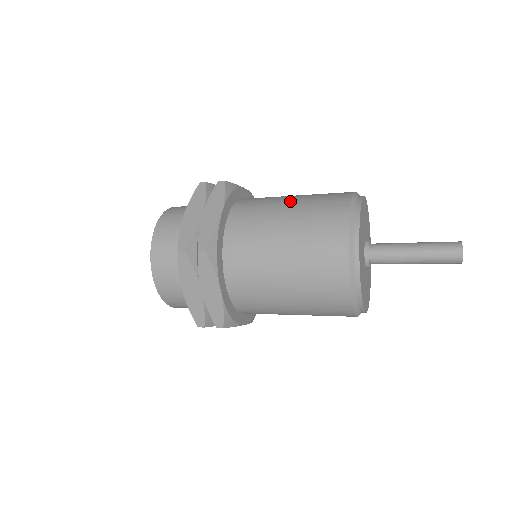
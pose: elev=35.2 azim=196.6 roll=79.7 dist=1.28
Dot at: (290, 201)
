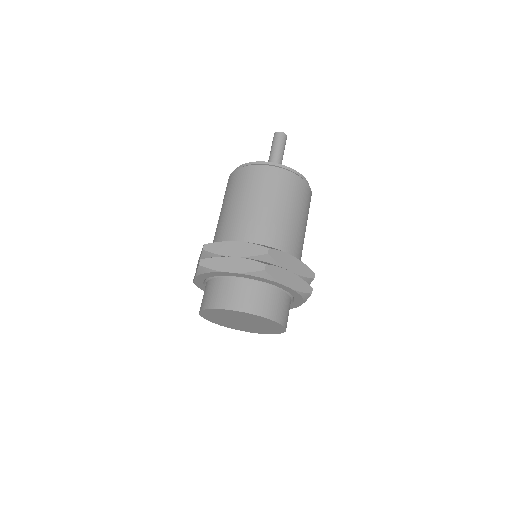
Dot at: occluded
